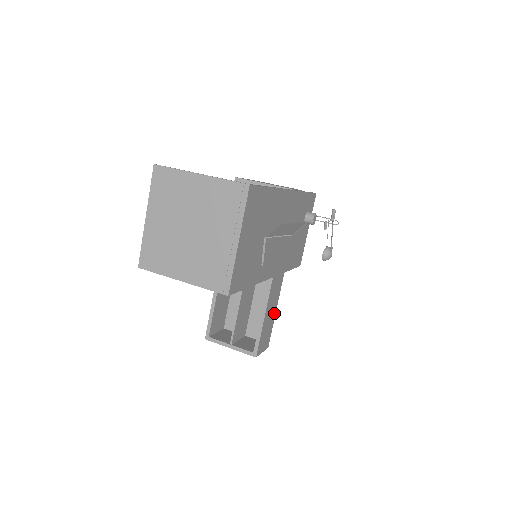
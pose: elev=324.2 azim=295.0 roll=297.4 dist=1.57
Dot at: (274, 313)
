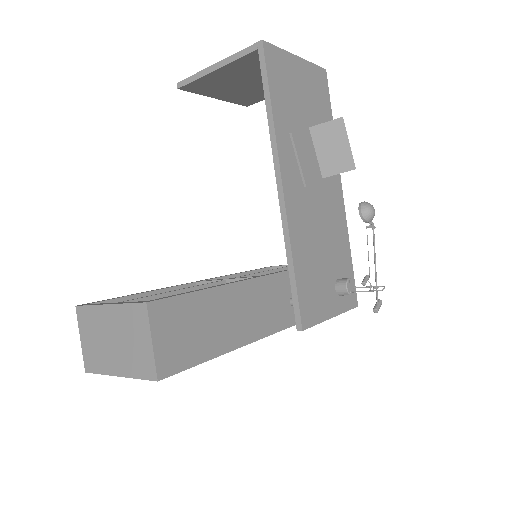
Dot at: (218, 347)
